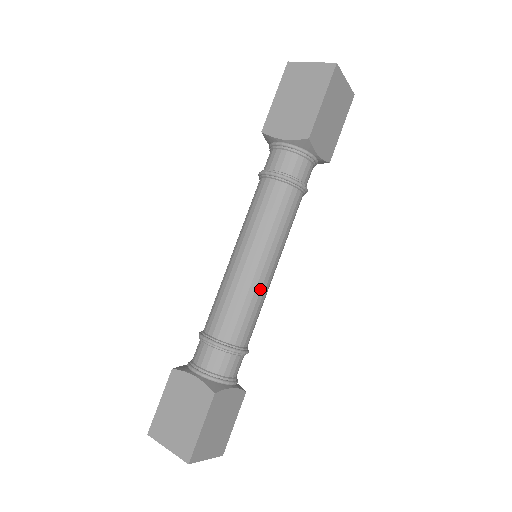
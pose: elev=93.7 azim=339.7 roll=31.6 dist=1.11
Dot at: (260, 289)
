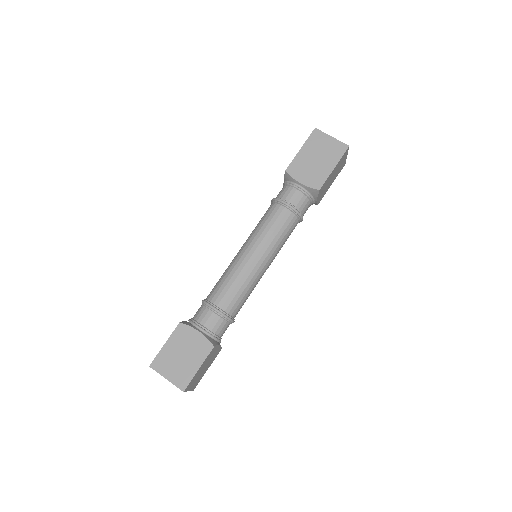
Dot at: (257, 281)
